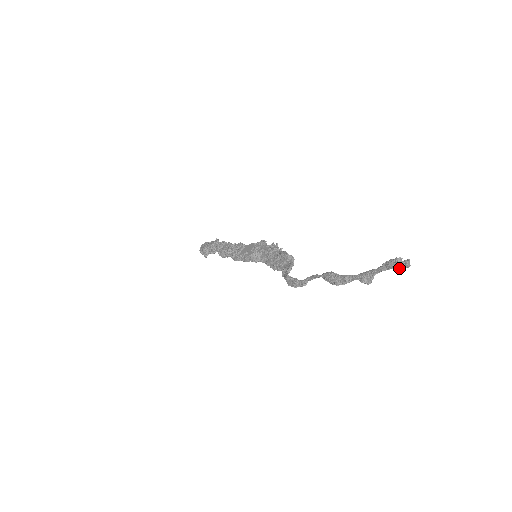
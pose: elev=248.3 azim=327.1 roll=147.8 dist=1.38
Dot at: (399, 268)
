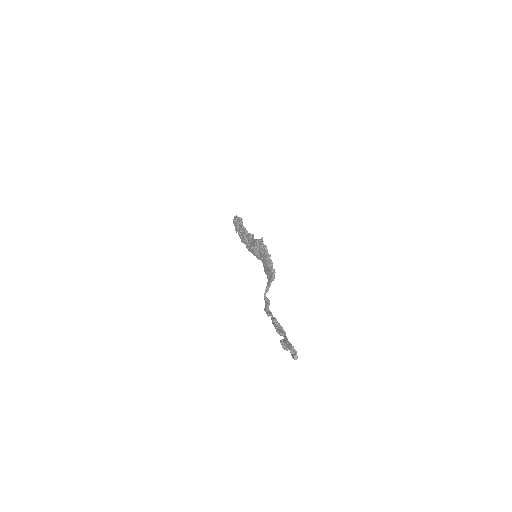
Dot at: occluded
